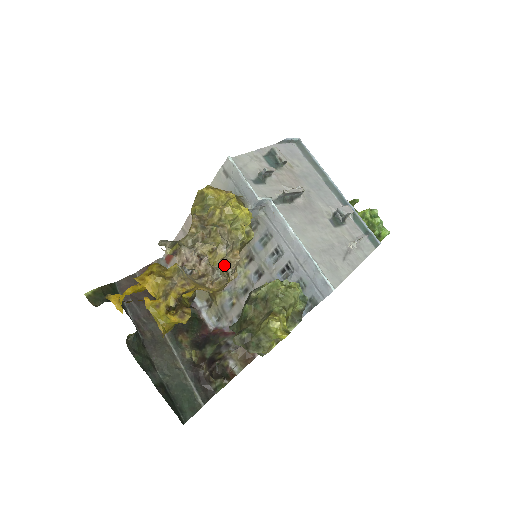
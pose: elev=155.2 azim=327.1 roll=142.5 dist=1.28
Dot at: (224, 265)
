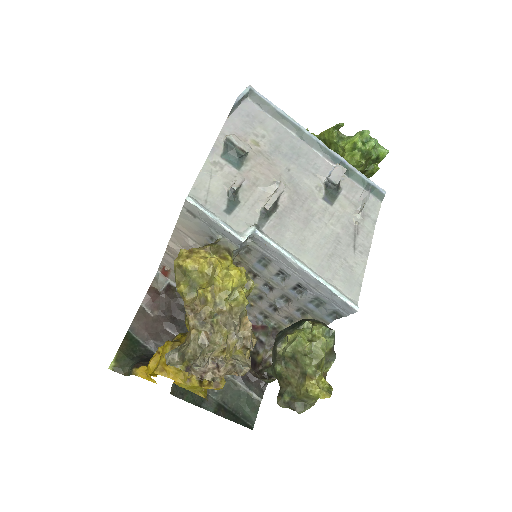
Dot at: (240, 346)
